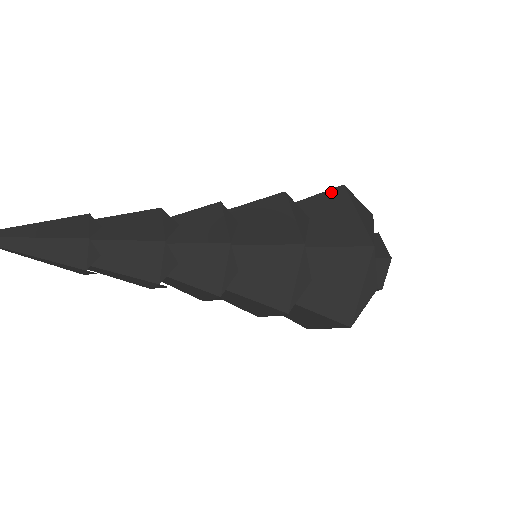
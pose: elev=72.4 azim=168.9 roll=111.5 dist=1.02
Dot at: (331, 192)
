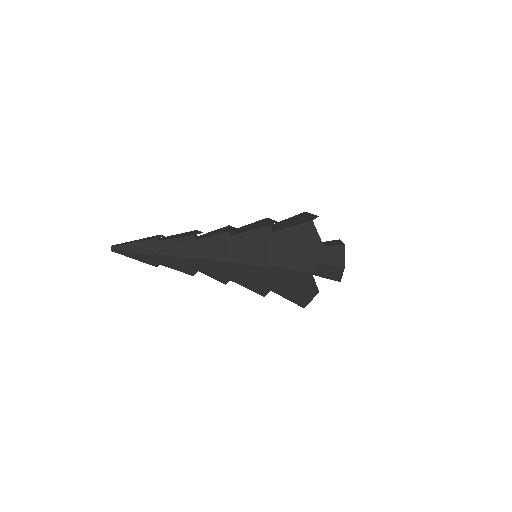
Dot at: (302, 226)
